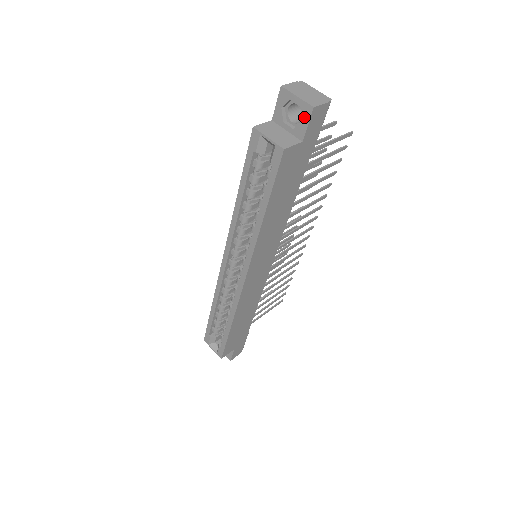
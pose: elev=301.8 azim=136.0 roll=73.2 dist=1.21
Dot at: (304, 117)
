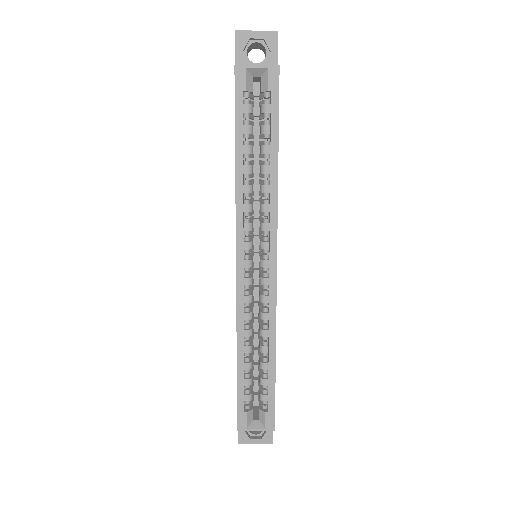
Dot at: (271, 46)
